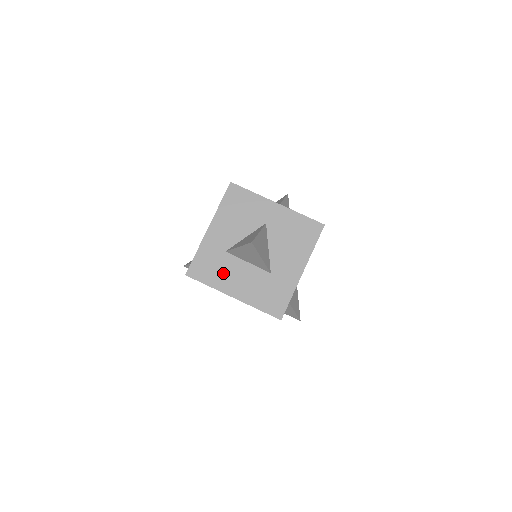
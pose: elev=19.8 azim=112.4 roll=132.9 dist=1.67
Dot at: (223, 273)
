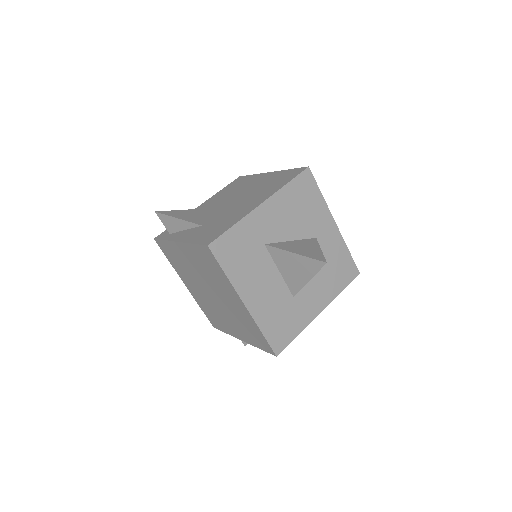
Dot at: (249, 269)
